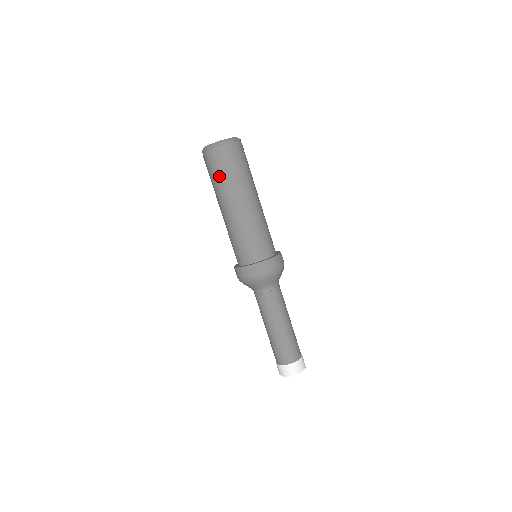
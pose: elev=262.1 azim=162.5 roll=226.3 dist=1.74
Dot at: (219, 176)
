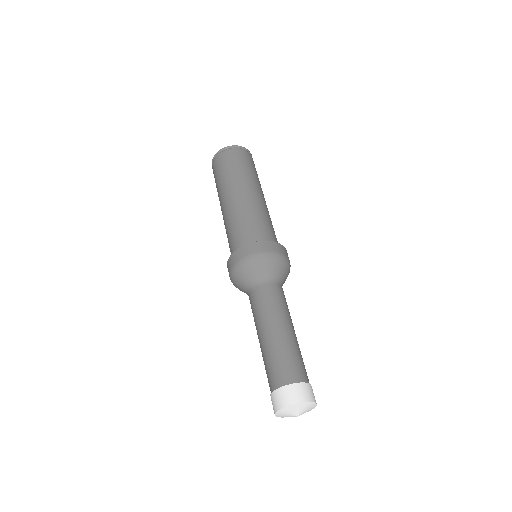
Dot at: (224, 171)
